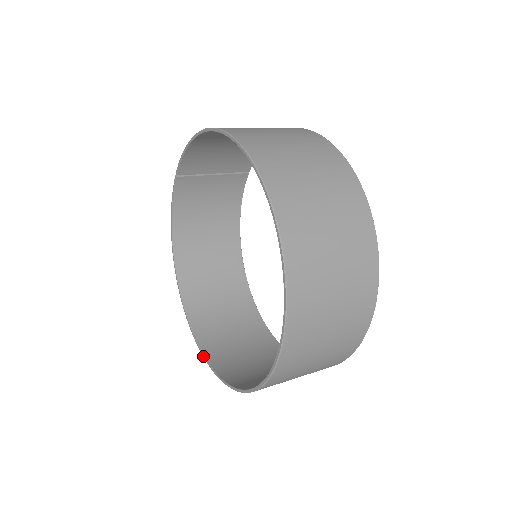
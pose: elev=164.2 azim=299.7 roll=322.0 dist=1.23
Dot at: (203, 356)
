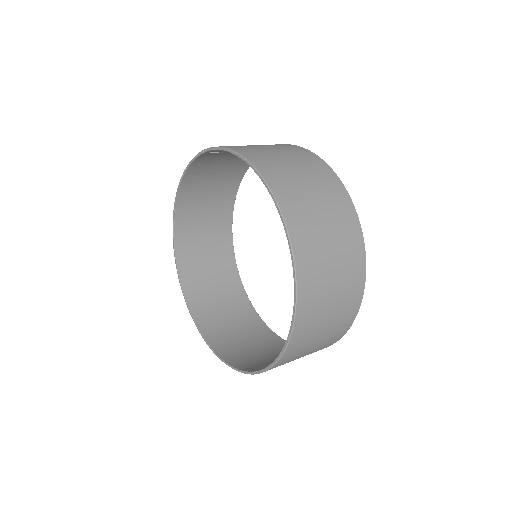
Dot at: (184, 297)
